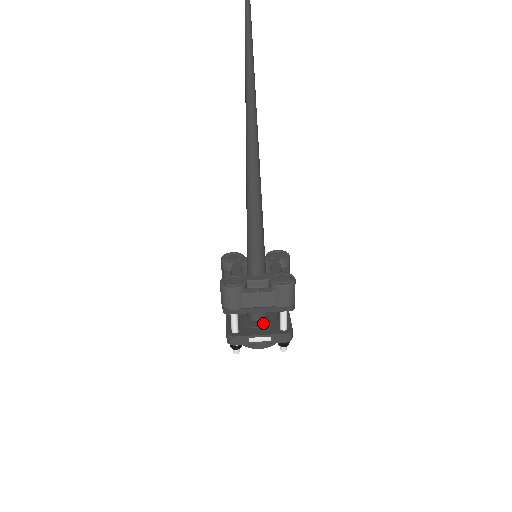
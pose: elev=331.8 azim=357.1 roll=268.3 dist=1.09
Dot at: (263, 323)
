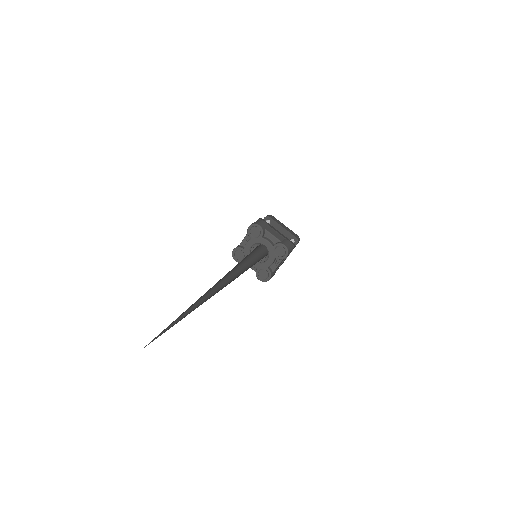
Dot at: occluded
